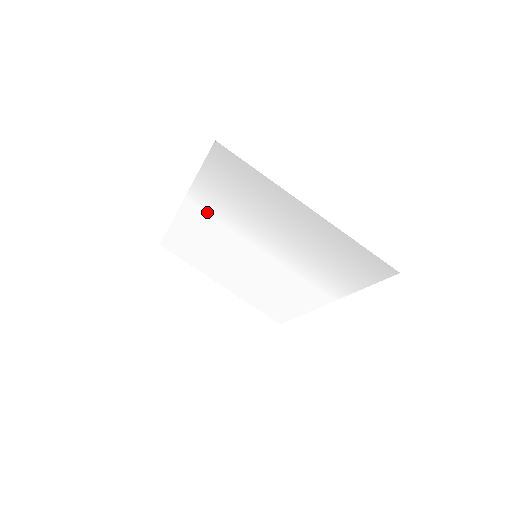
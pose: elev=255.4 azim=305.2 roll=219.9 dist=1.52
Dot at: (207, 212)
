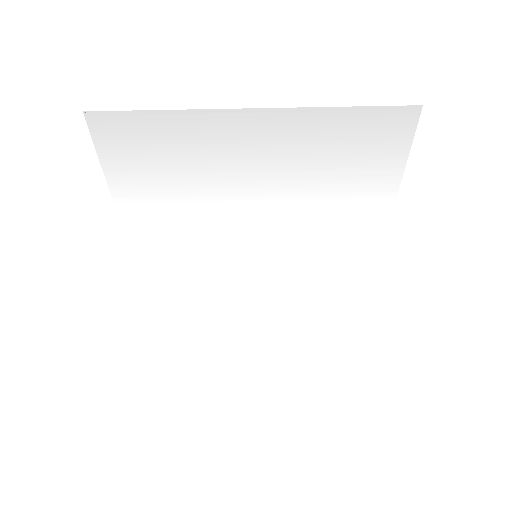
Dot at: (162, 240)
